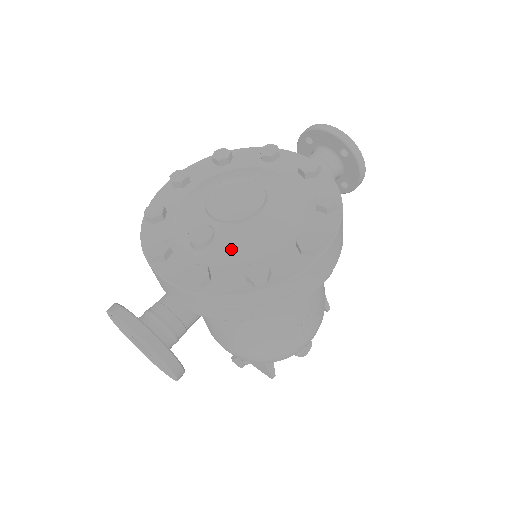
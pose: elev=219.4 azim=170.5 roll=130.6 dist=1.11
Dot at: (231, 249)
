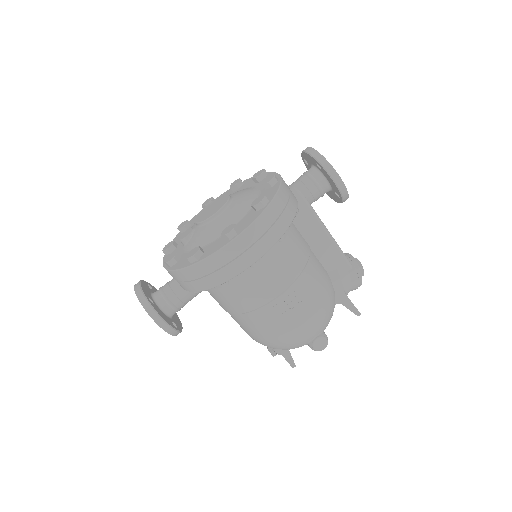
Dot at: (195, 241)
